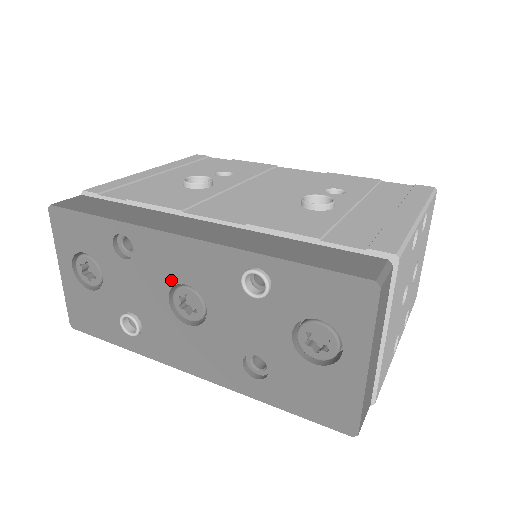
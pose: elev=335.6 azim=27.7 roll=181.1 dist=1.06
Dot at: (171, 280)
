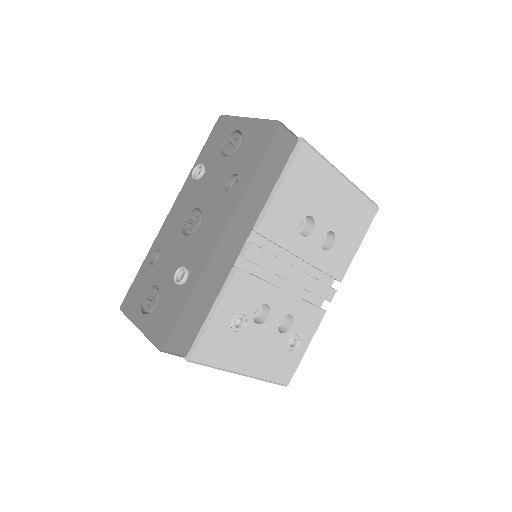
Dot at: (179, 228)
